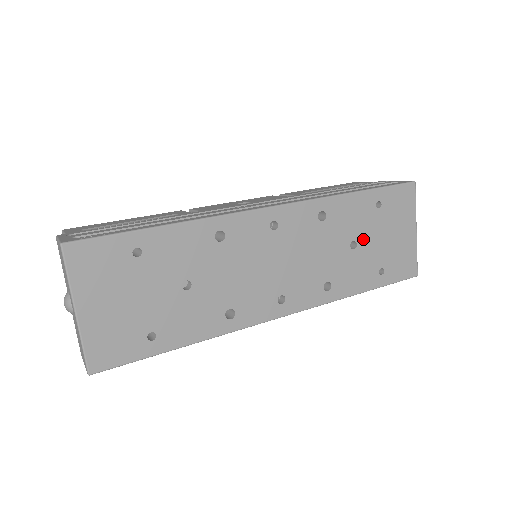
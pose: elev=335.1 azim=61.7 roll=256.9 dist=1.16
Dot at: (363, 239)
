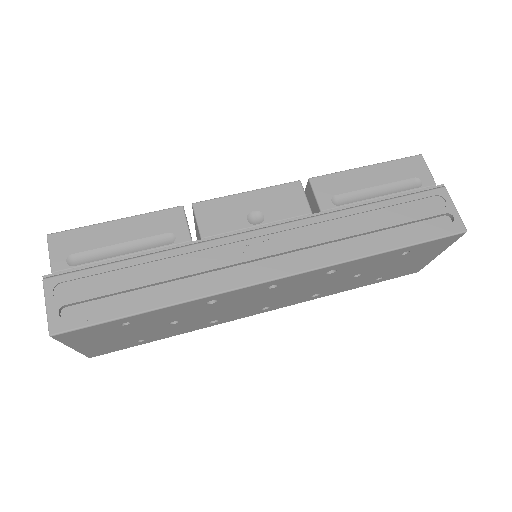
Dot at: (371, 271)
